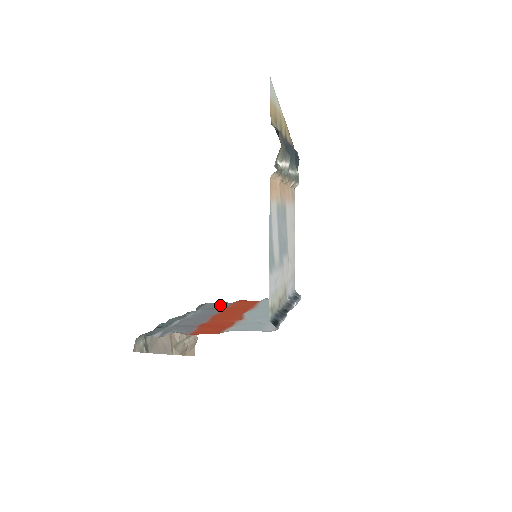
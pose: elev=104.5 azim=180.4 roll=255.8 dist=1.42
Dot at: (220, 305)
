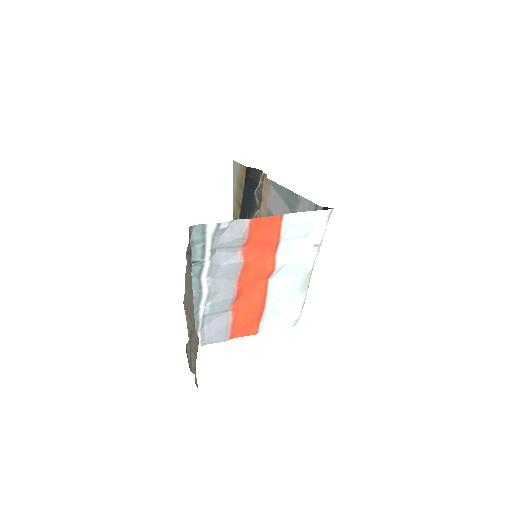
Dot at: (218, 330)
